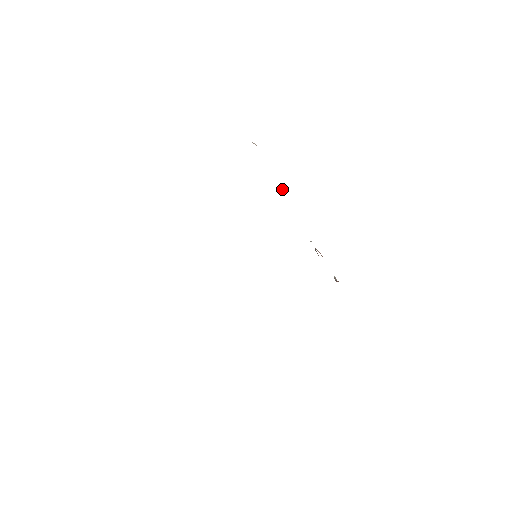
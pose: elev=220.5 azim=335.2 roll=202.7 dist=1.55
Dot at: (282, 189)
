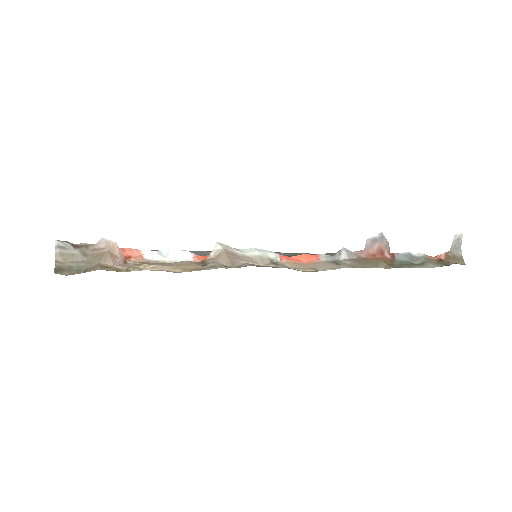
Dot at: (211, 252)
